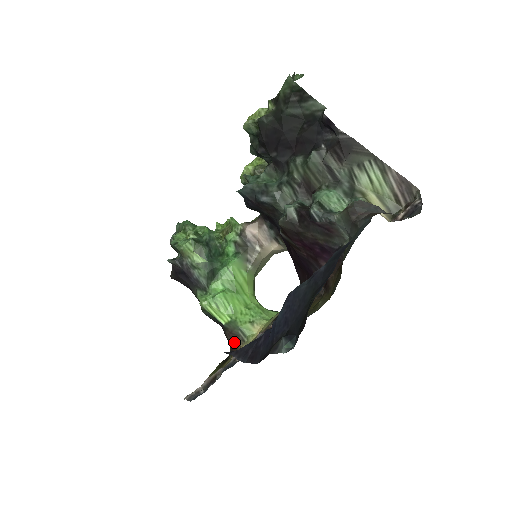
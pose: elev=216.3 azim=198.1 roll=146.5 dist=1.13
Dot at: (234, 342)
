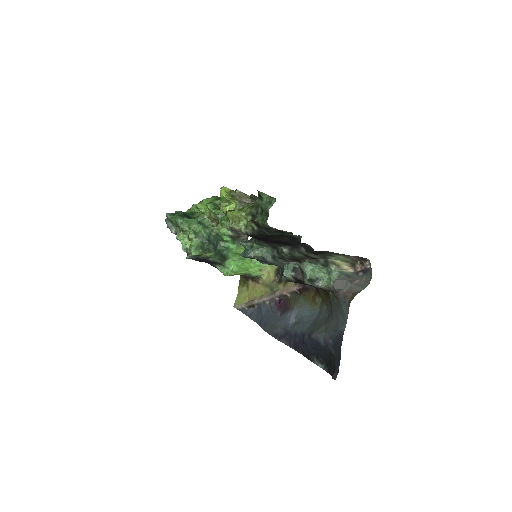
Dot at: (252, 279)
